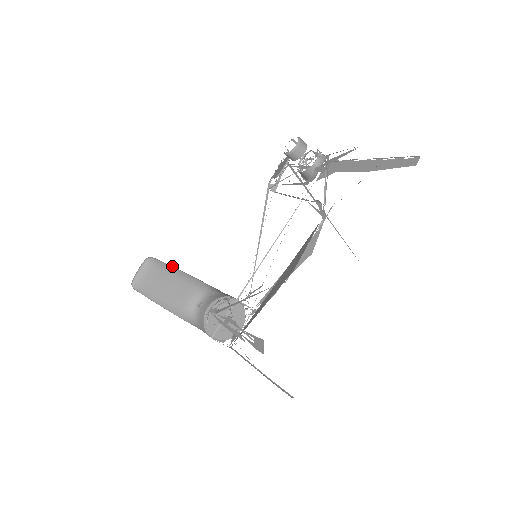
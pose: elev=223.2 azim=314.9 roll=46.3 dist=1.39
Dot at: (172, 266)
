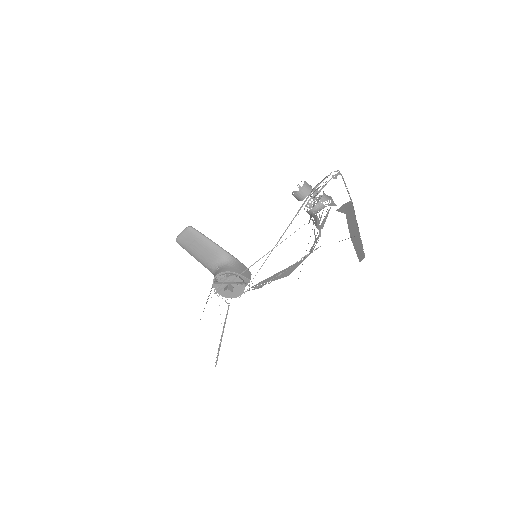
Dot at: (205, 236)
